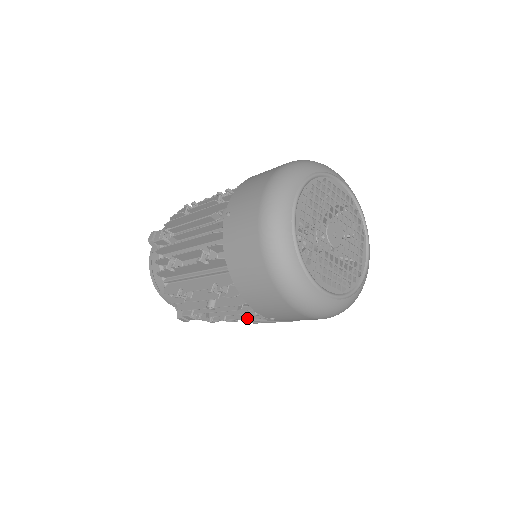
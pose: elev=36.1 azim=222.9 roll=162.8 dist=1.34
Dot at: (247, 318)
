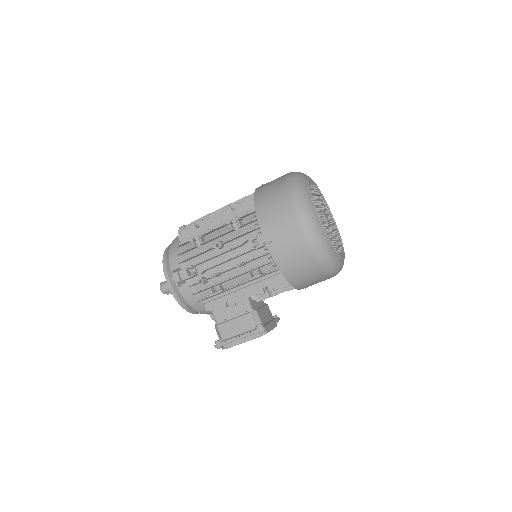
Dot at: (241, 264)
